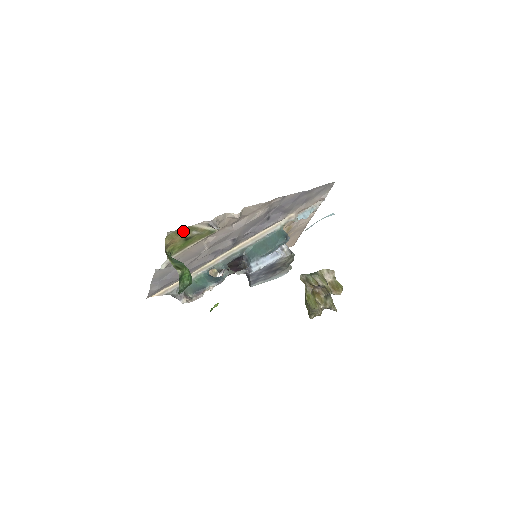
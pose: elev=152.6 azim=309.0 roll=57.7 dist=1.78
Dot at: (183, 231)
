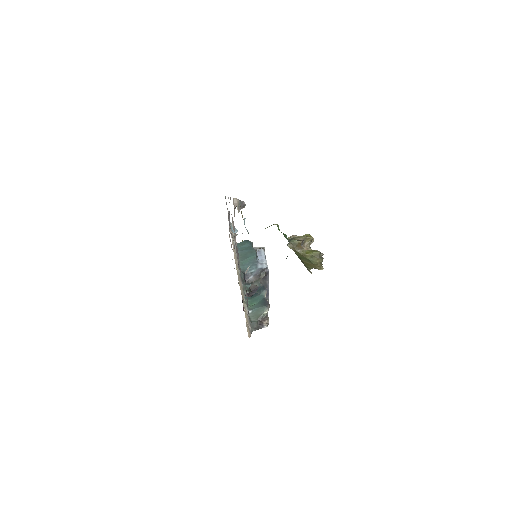
Dot at: occluded
